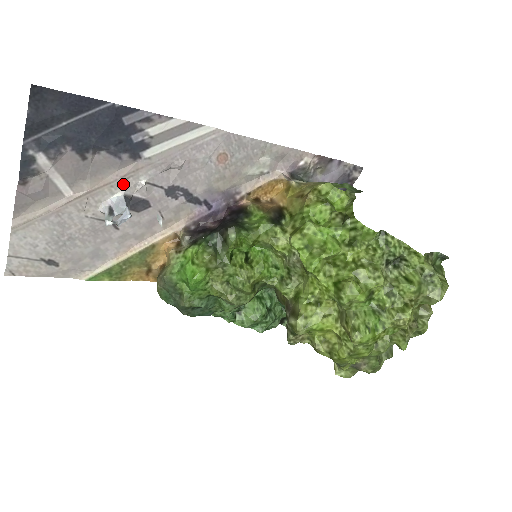
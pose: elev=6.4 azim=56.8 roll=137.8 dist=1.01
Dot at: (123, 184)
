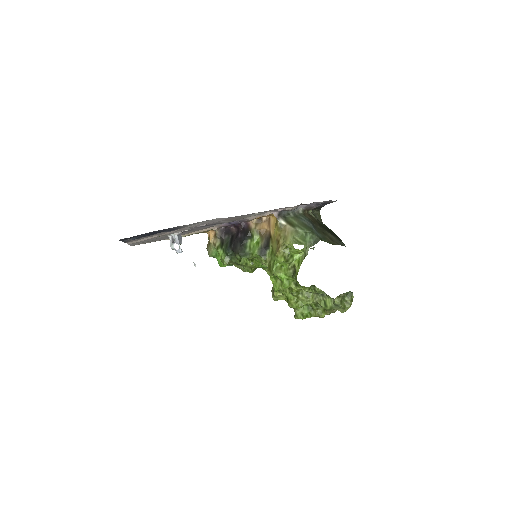
Dot at: (176, 232)
